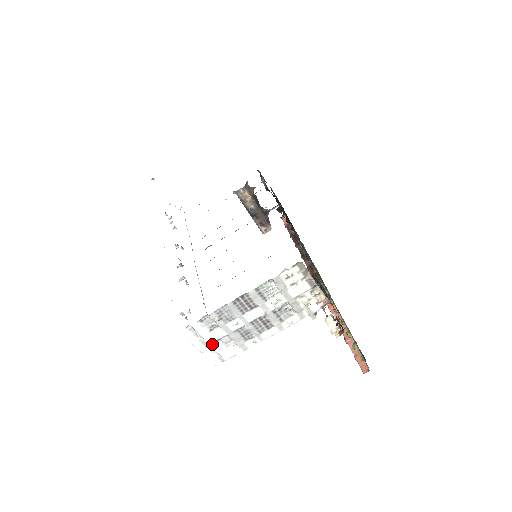
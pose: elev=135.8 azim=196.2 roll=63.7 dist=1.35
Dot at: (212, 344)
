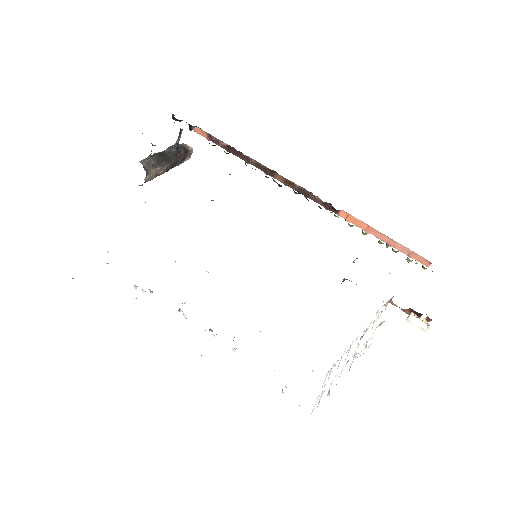
Dot at: occluded
